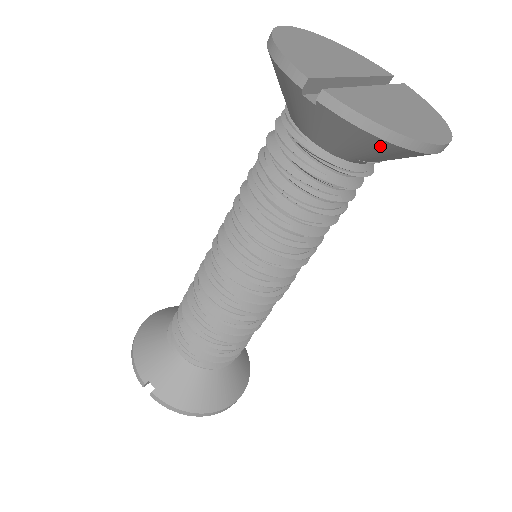
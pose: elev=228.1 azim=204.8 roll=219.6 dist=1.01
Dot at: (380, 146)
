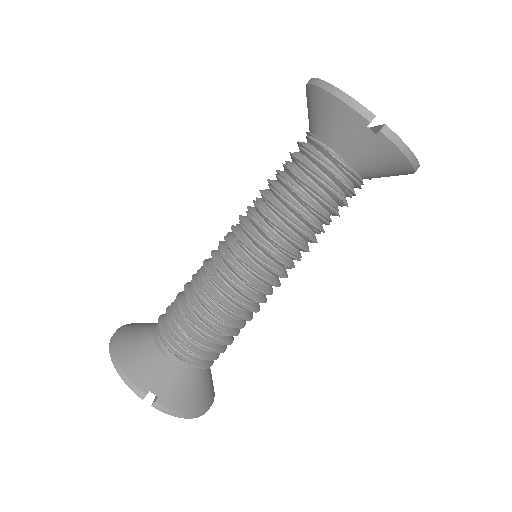
Dot at: (401, 165)
